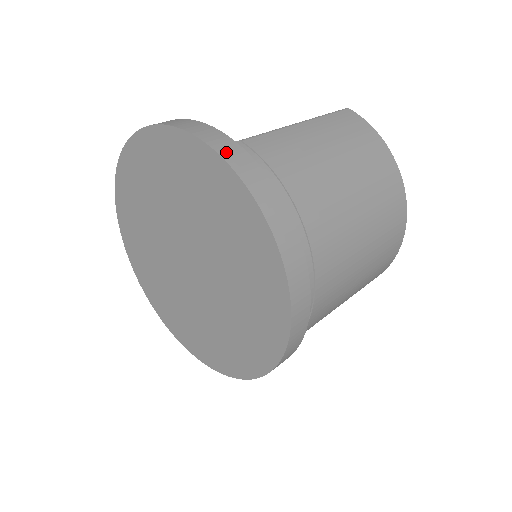
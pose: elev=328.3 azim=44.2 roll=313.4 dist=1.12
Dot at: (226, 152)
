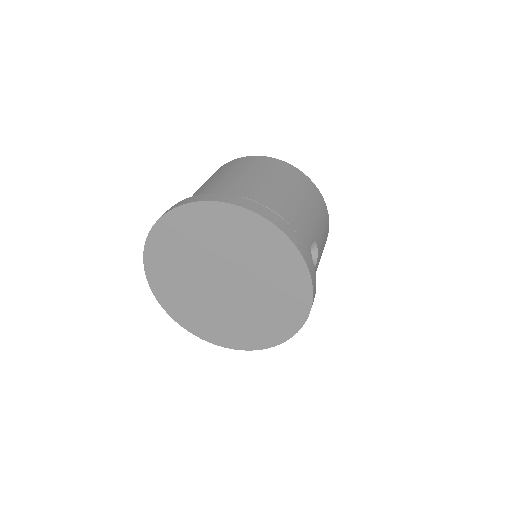
Dot at: occluded
